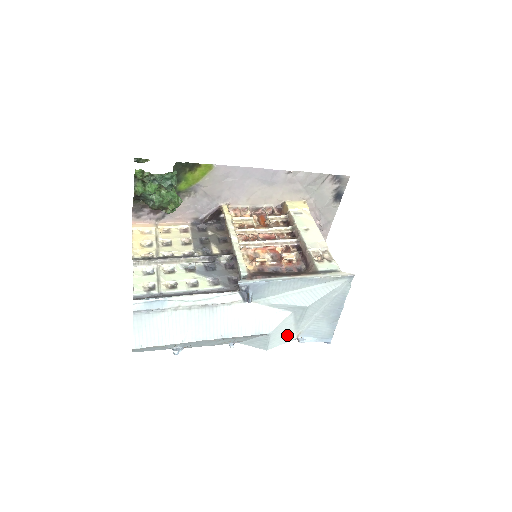
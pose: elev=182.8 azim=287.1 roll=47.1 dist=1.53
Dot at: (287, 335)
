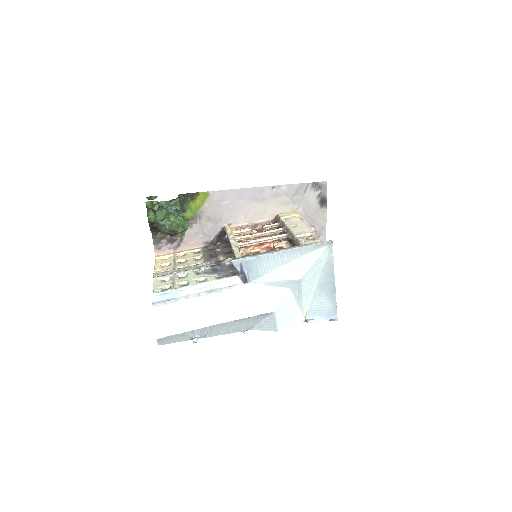
Dot at: (294, 316)
